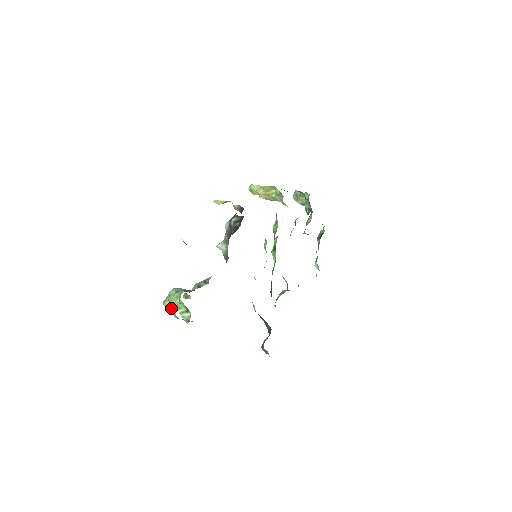
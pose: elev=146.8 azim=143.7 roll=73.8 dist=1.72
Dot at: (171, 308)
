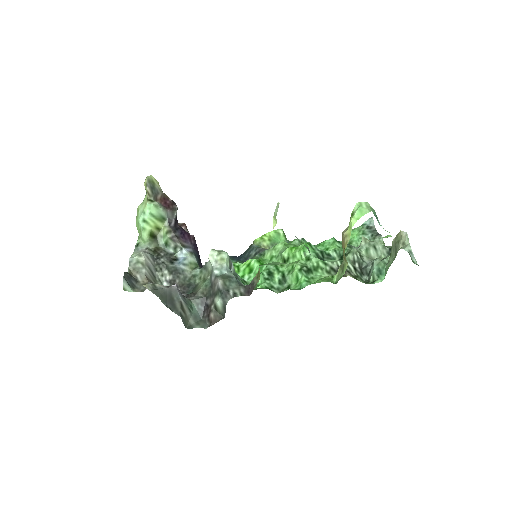
Dot at: occluded
